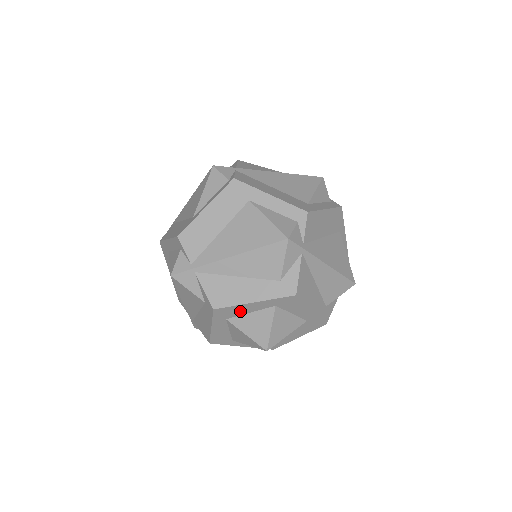
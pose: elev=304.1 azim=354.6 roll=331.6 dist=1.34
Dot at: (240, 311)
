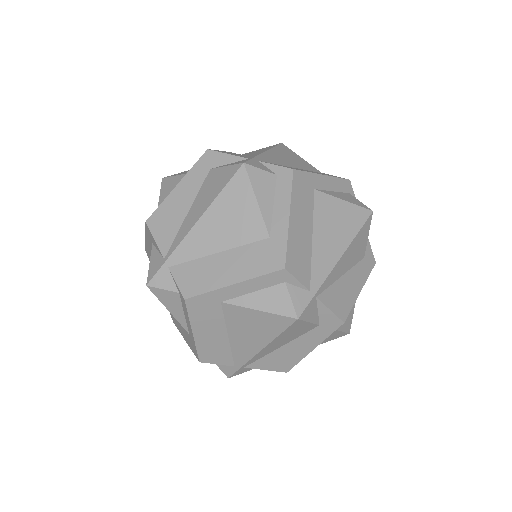
Dot at: occluded
